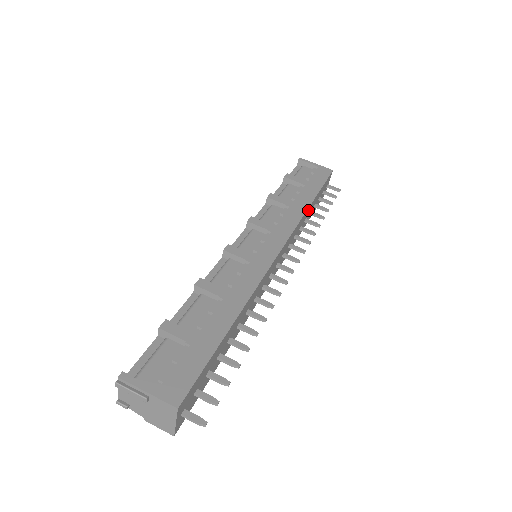
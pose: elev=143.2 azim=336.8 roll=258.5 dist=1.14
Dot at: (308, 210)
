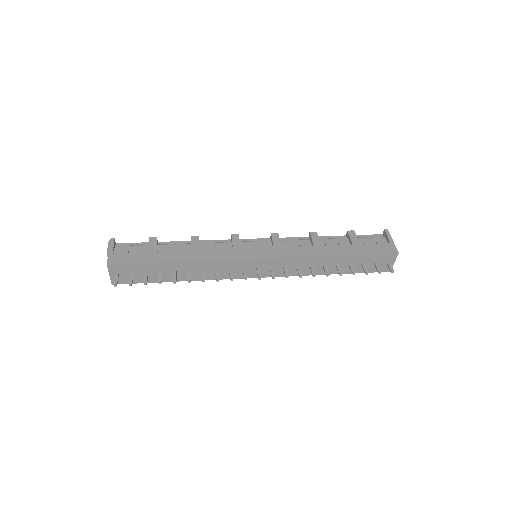
Dot at: (328, 258)
